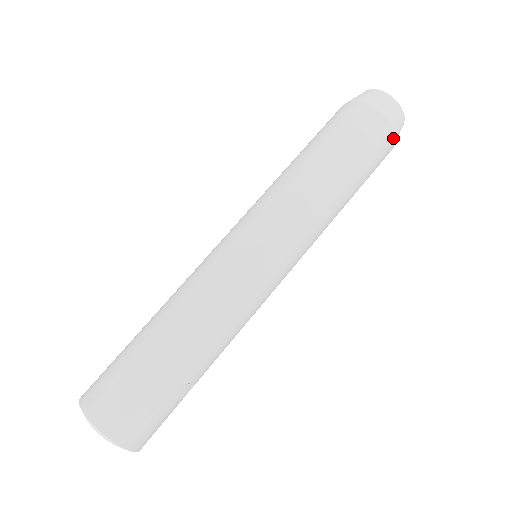
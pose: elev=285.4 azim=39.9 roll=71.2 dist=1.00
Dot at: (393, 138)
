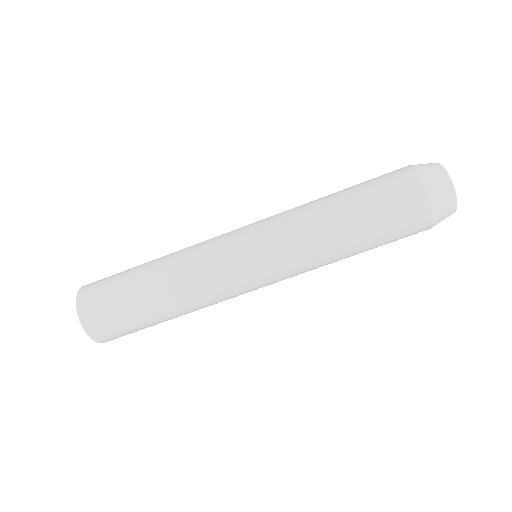
Dot at: occluded
